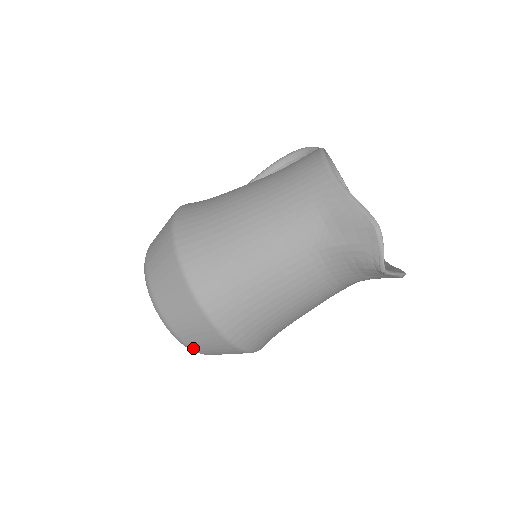
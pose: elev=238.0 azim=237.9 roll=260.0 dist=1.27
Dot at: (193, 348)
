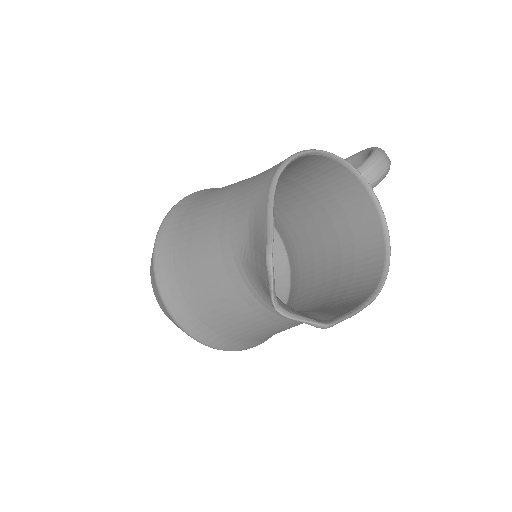
Dot at: occluded
